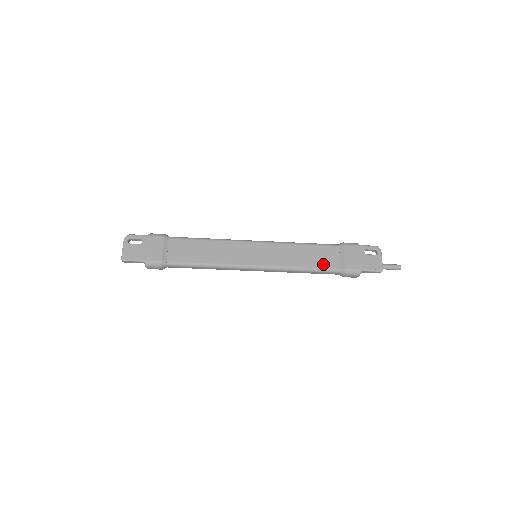
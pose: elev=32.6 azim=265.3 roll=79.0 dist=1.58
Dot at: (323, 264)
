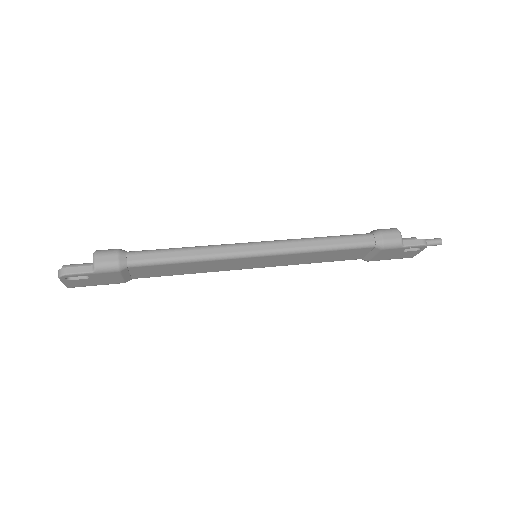
Dot at: (343, 259)
